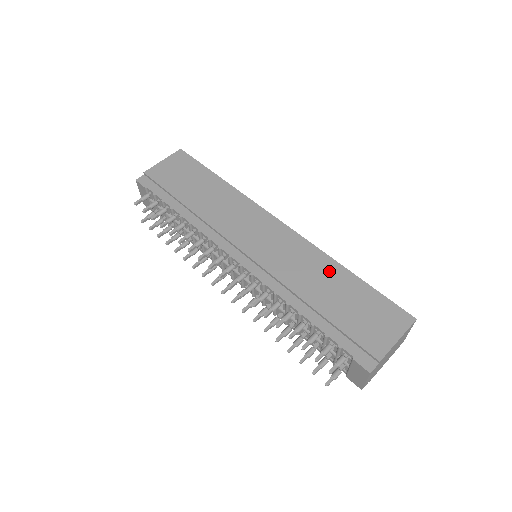
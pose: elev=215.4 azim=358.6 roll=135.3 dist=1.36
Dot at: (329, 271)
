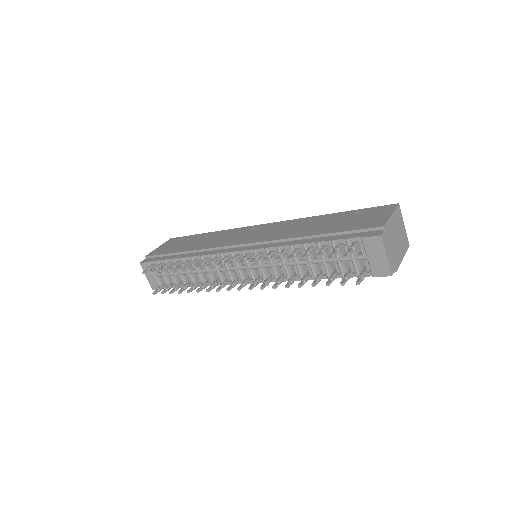
Dot at: (315, 220)
